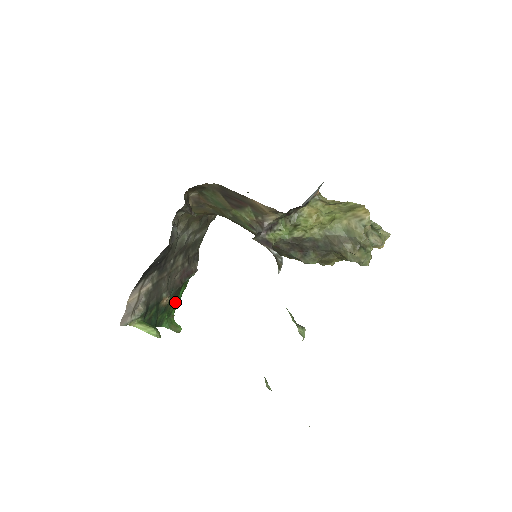
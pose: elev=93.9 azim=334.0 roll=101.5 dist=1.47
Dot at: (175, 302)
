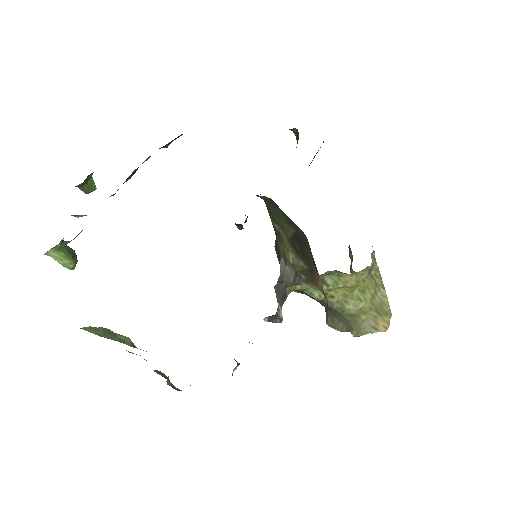
Dot at: occluded
